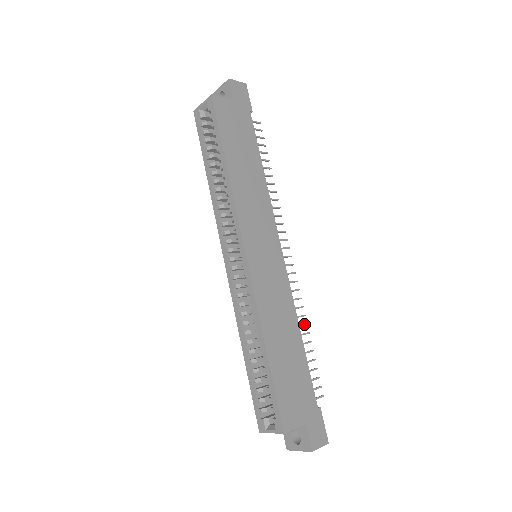
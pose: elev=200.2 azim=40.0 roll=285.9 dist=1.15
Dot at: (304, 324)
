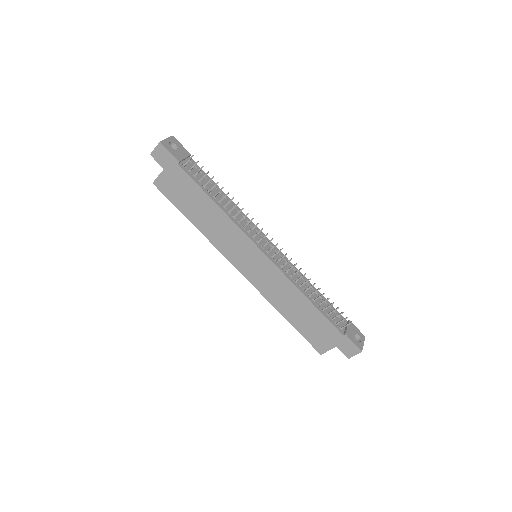
Dot at: (312, 285)
